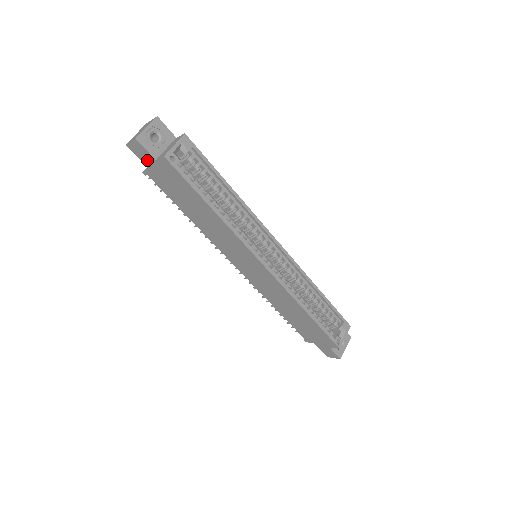
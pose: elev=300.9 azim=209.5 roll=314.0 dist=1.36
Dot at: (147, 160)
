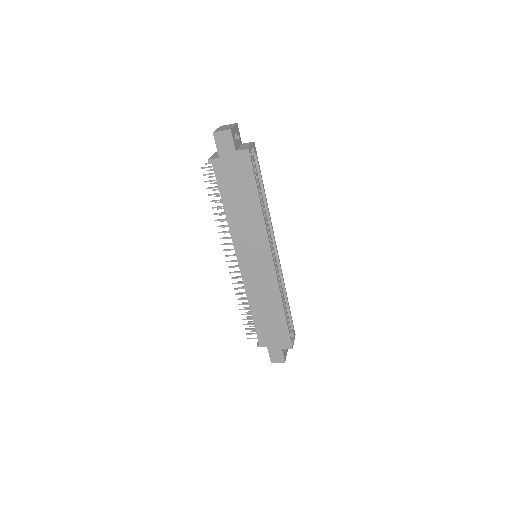
Dot at: (225, 149)
